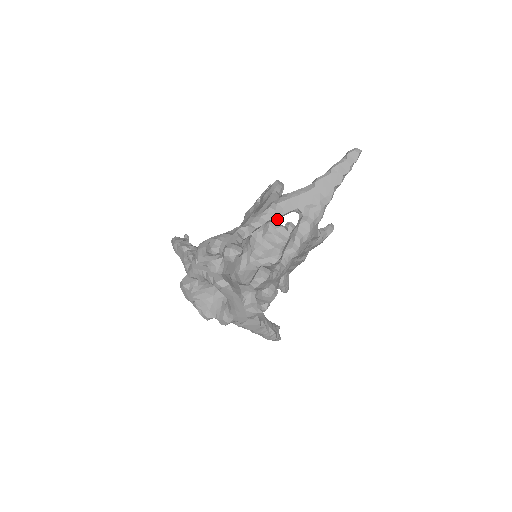
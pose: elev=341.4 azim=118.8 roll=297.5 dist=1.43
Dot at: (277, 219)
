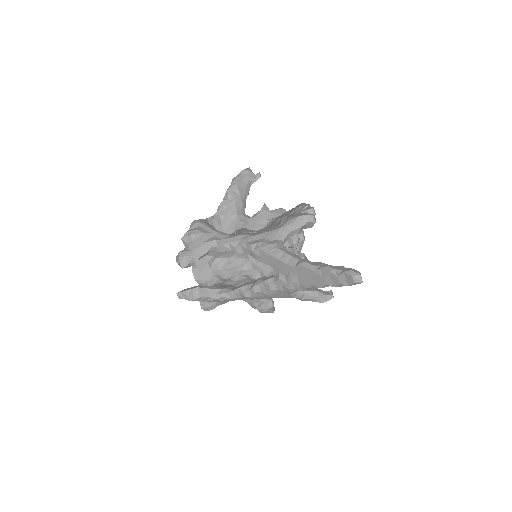
Dot at: (293, 244)
